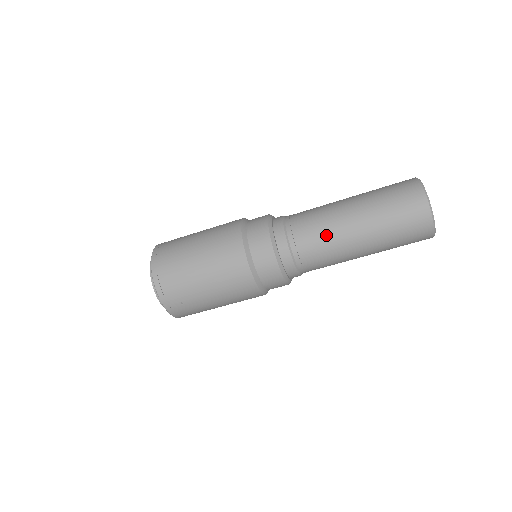
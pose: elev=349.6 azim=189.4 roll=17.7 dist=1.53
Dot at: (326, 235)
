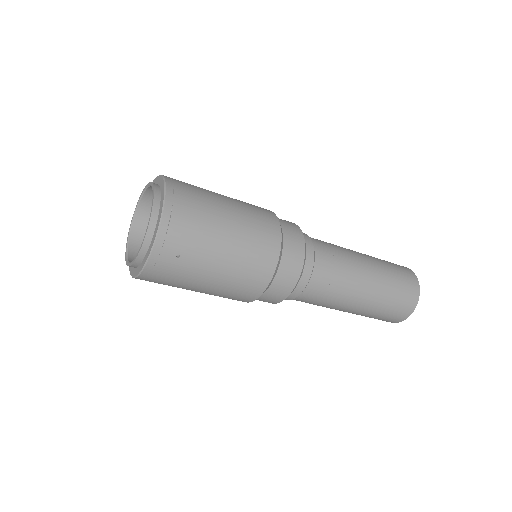
Dot at: (346, 270)
